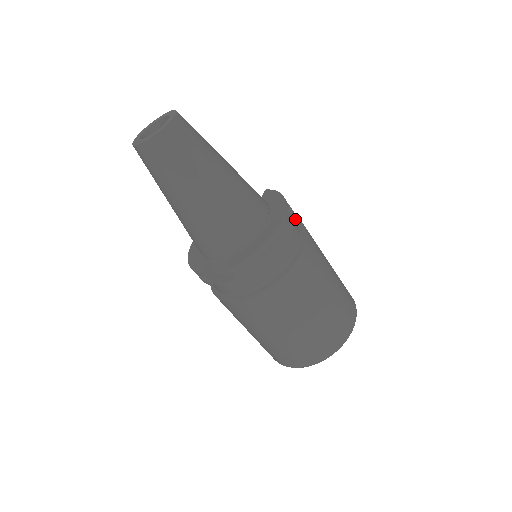
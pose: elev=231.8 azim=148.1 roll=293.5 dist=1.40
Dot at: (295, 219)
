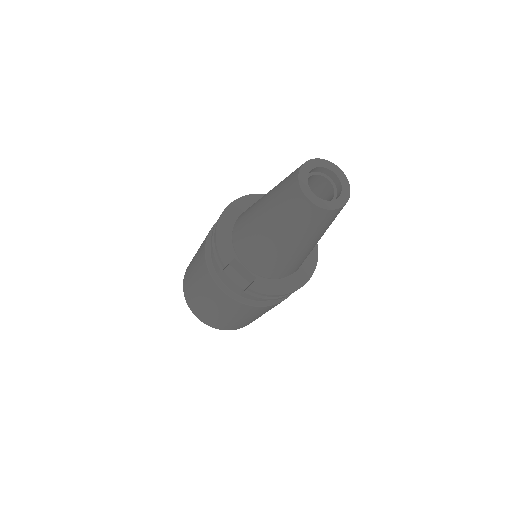
Dot at: occluded
